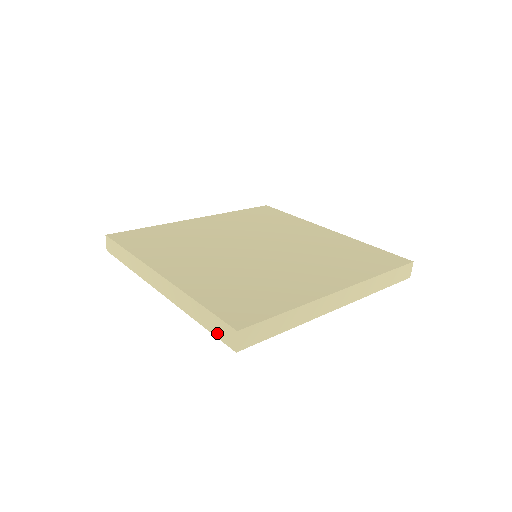
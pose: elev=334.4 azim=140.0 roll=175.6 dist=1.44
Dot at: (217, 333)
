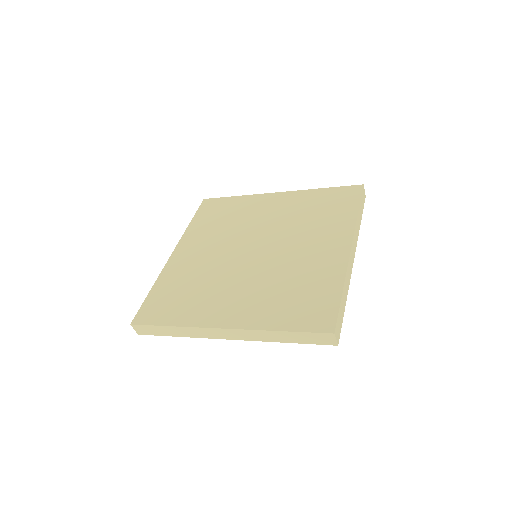
Dot at: (312, 342)
